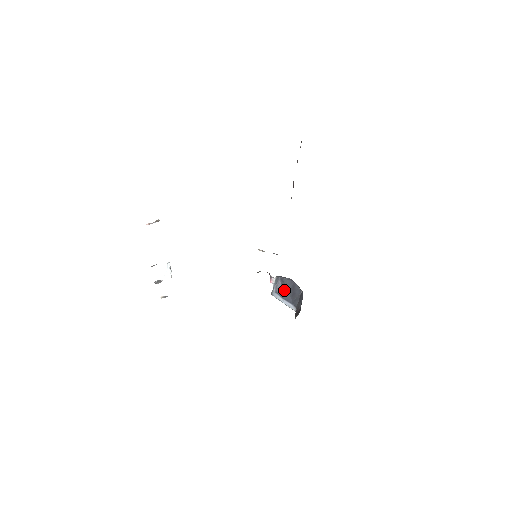
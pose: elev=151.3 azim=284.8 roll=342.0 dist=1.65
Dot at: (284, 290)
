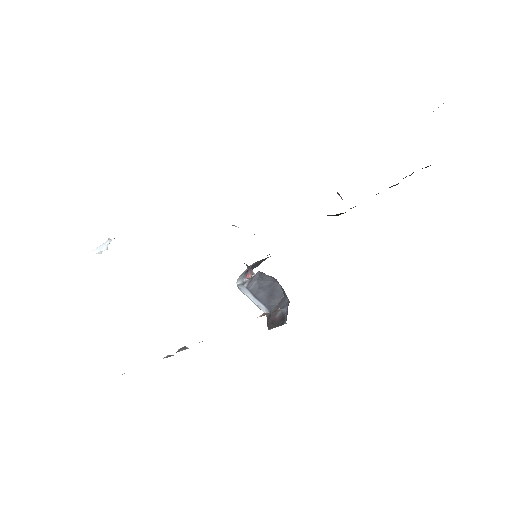
Dot at: (259, 287)
